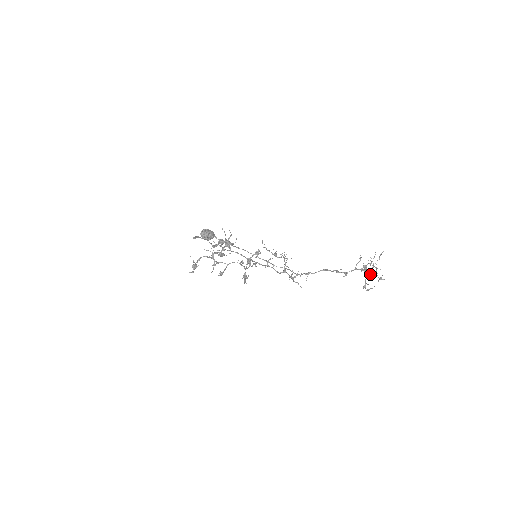
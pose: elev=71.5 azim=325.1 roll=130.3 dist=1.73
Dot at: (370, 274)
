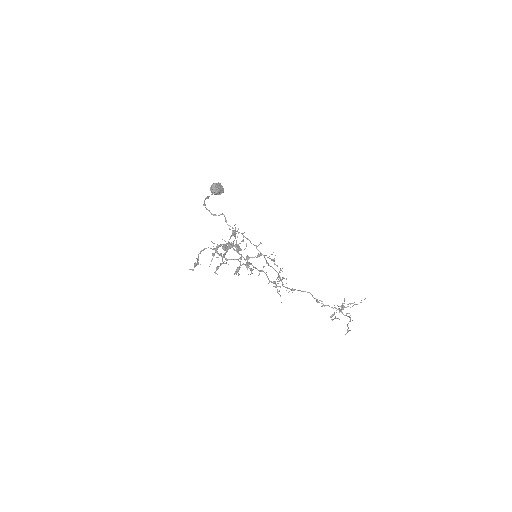
Dot at: occluded
